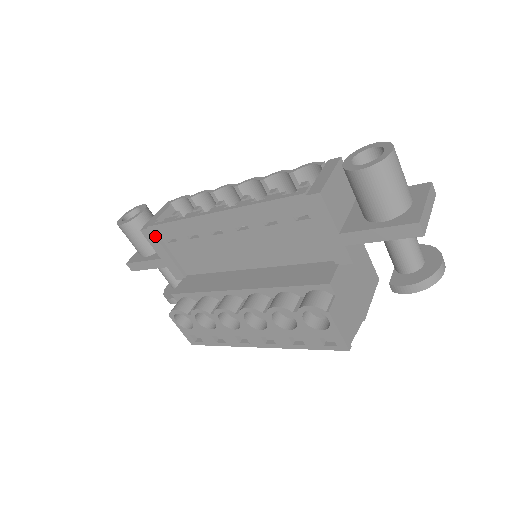
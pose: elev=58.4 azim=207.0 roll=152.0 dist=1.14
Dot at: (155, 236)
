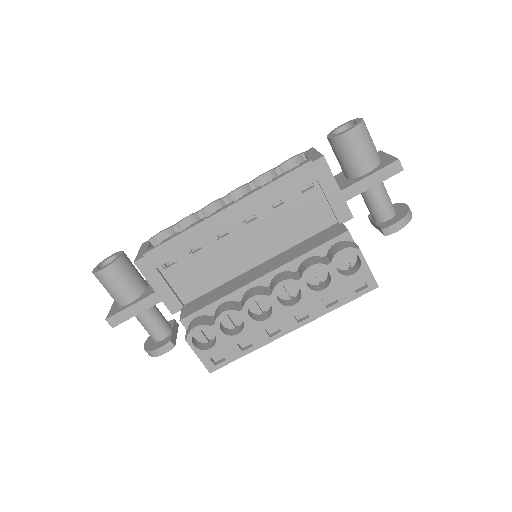
Dot at: (152, 263)
